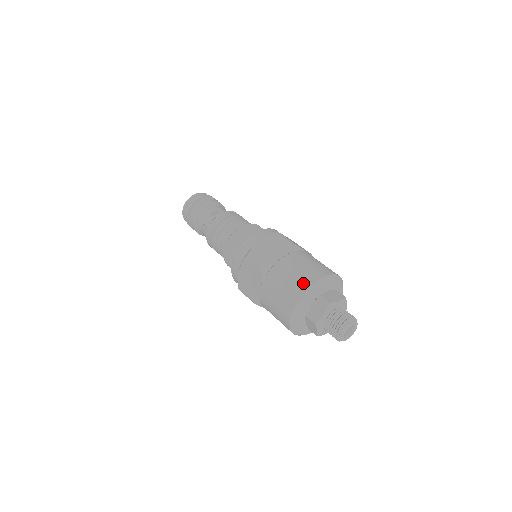
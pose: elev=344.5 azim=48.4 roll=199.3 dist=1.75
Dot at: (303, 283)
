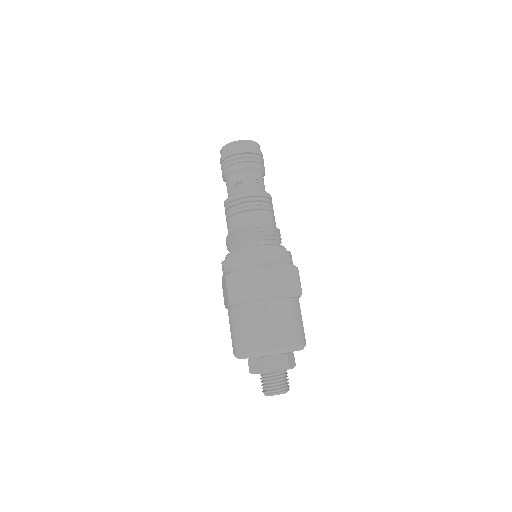
Dot at: (250, 344)
